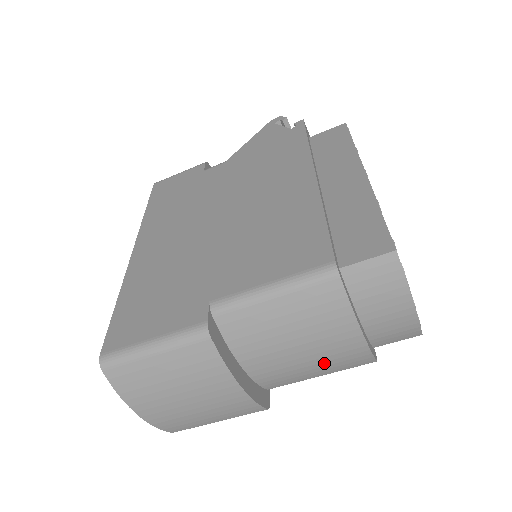
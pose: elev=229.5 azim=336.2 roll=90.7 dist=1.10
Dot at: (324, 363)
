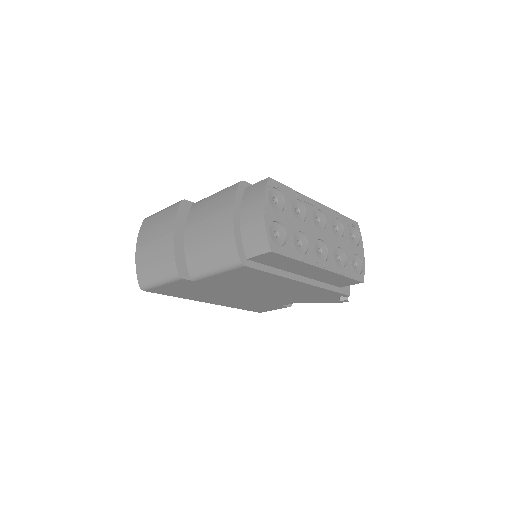
Dot at: (214, 244)
